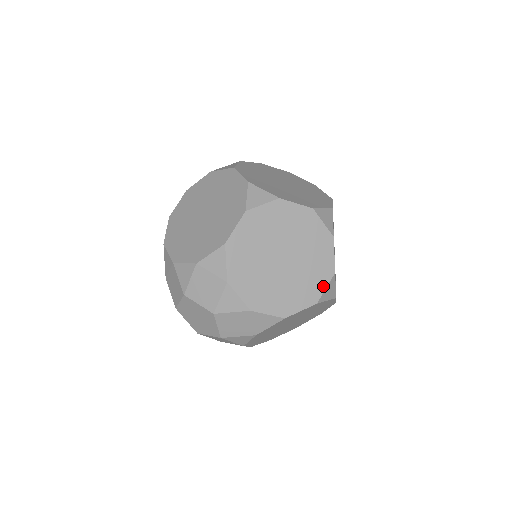
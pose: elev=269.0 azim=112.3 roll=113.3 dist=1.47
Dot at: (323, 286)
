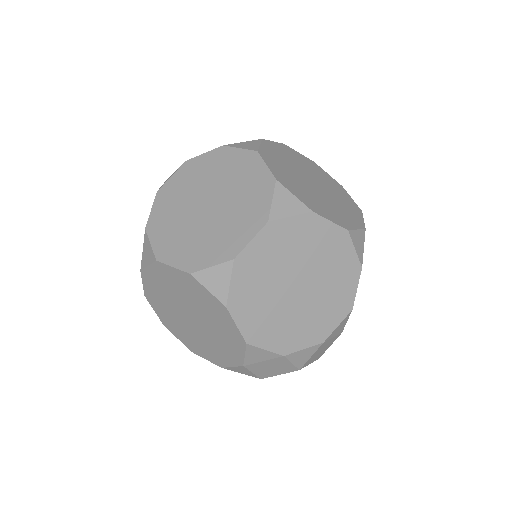
Dot at: (351, 252)
